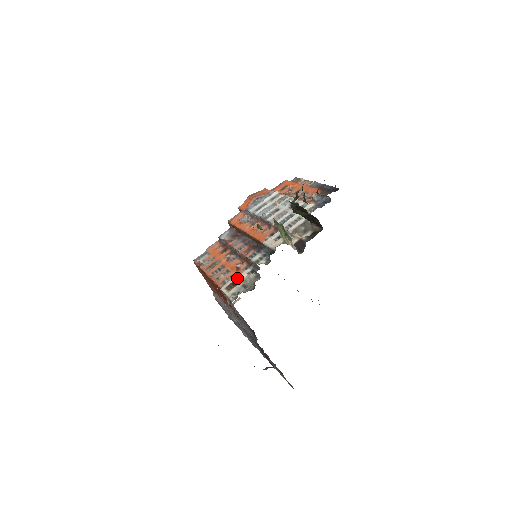
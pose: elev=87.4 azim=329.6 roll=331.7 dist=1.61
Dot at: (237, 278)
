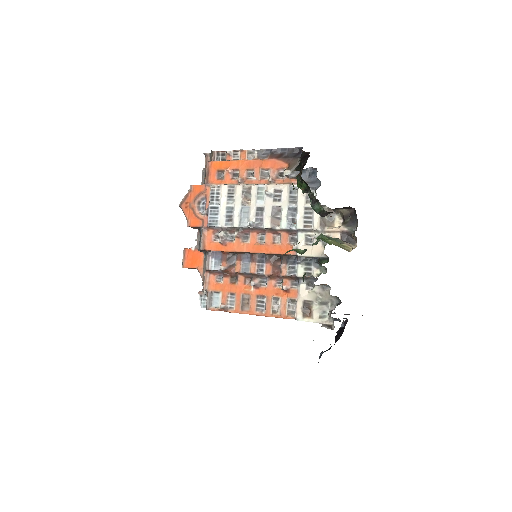
Dot at: (302, 301)
